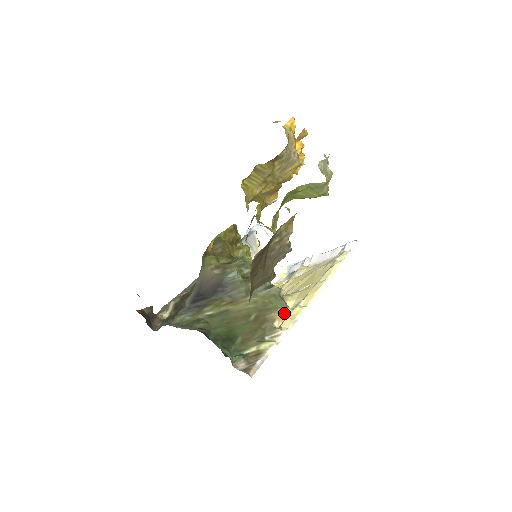
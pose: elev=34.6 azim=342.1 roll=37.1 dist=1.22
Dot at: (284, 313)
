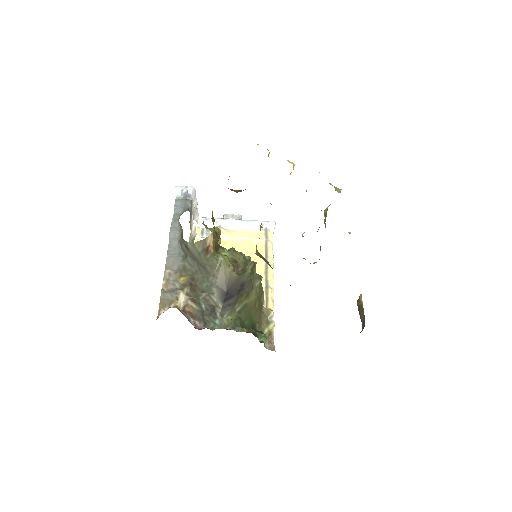
Dot at: (264, 294)
